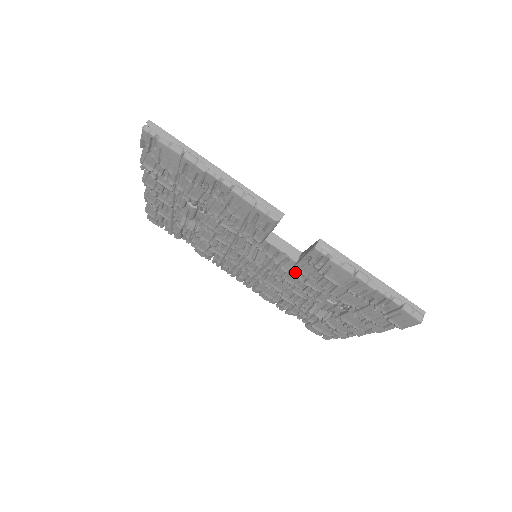
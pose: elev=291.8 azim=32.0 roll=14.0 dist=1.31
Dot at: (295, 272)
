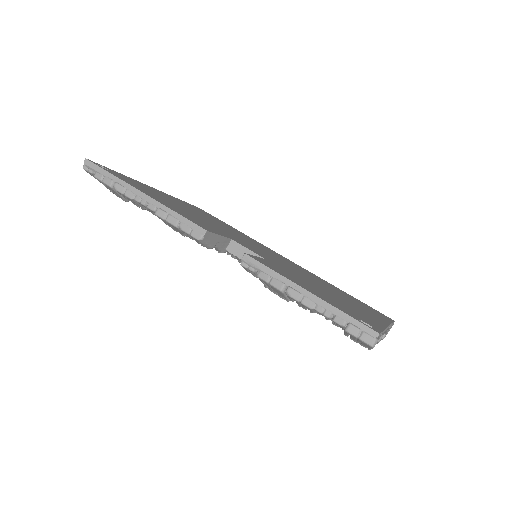
Dot at: occluded
